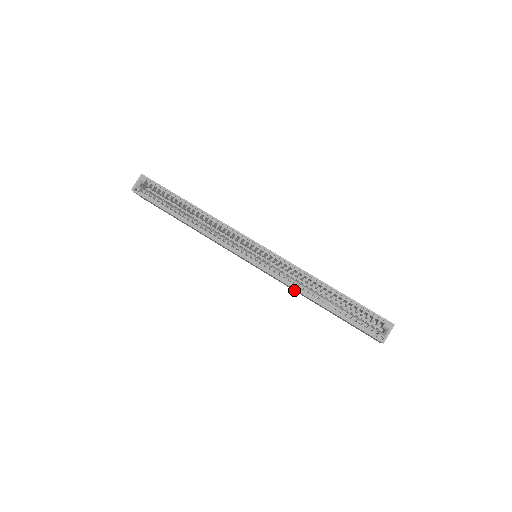
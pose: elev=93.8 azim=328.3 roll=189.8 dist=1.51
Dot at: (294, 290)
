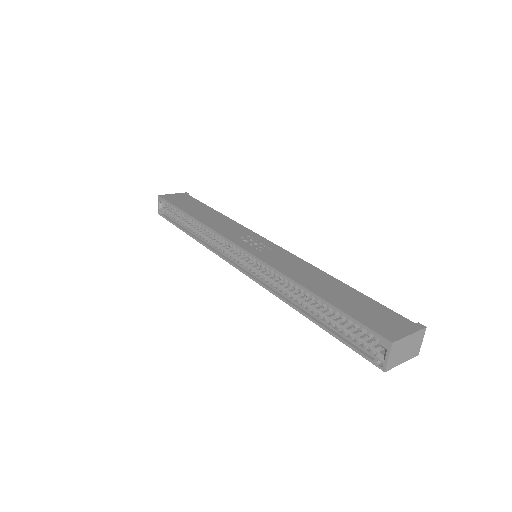
Dot at: occluded
